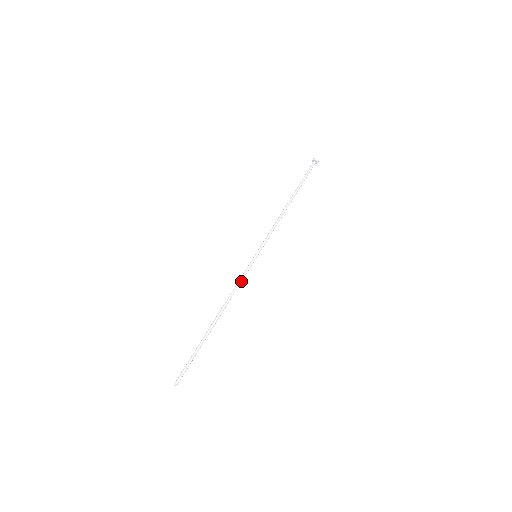
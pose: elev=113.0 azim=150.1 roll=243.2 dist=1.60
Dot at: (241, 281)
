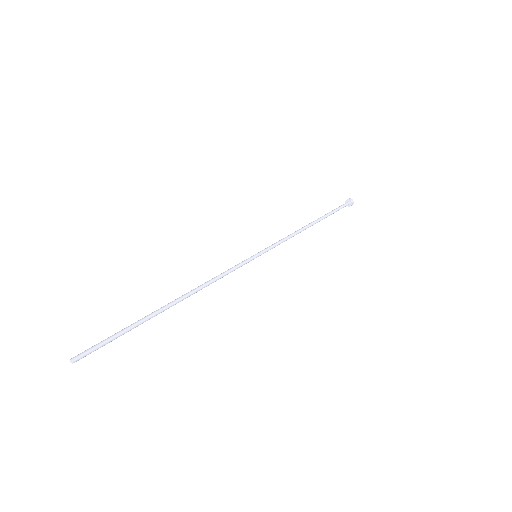
Dot at: (228, 273)
